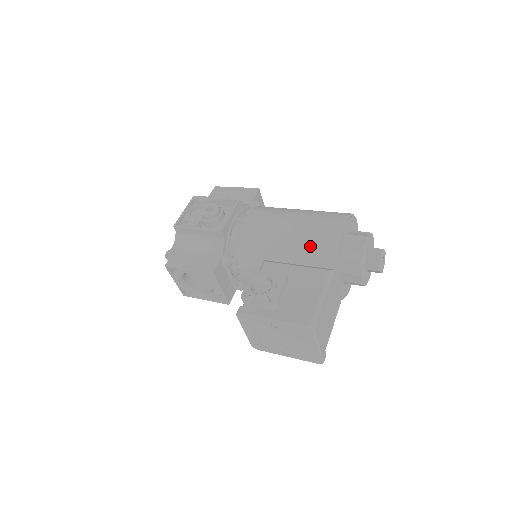
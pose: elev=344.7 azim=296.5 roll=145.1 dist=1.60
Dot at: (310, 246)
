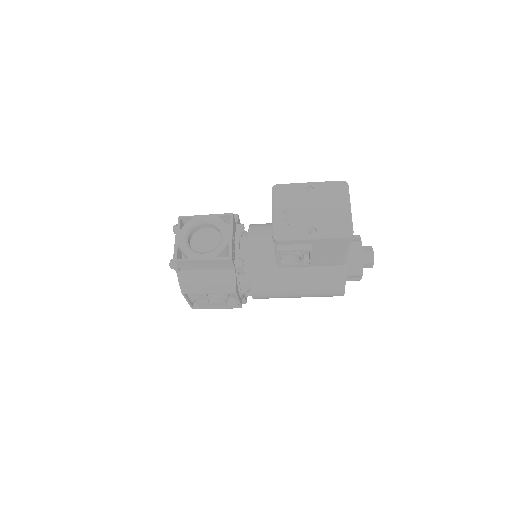
Dot at: occluded
